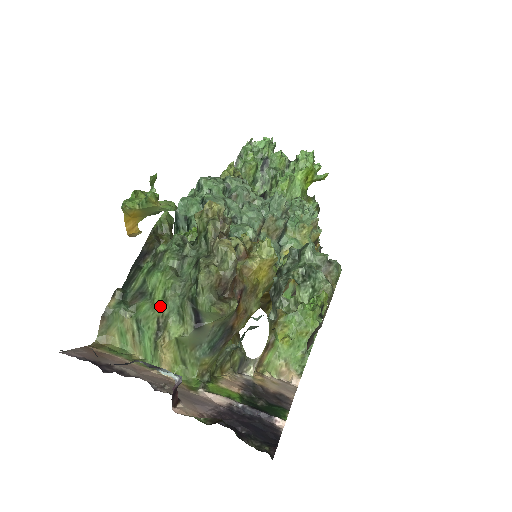
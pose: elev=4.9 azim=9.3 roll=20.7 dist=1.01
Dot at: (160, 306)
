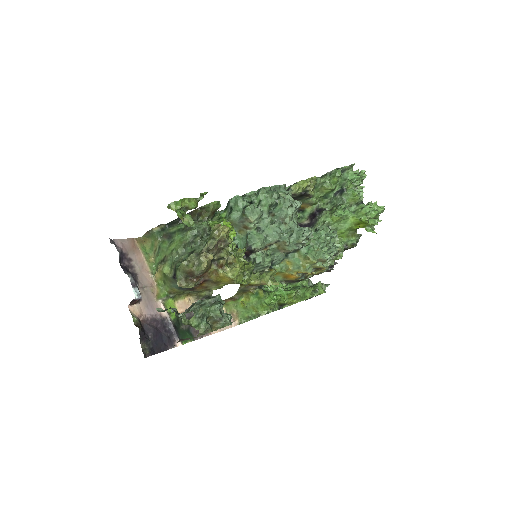
Dot at: (169, 252)
